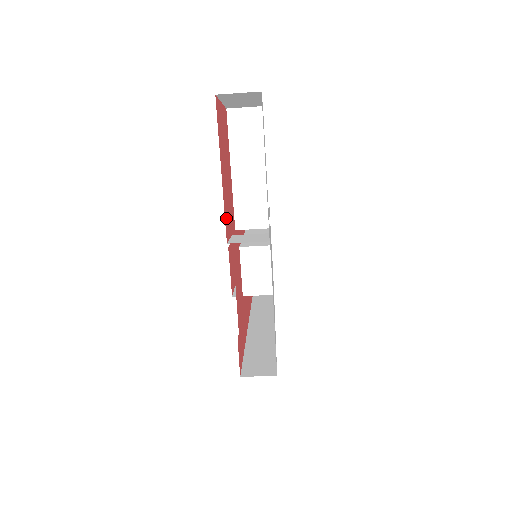
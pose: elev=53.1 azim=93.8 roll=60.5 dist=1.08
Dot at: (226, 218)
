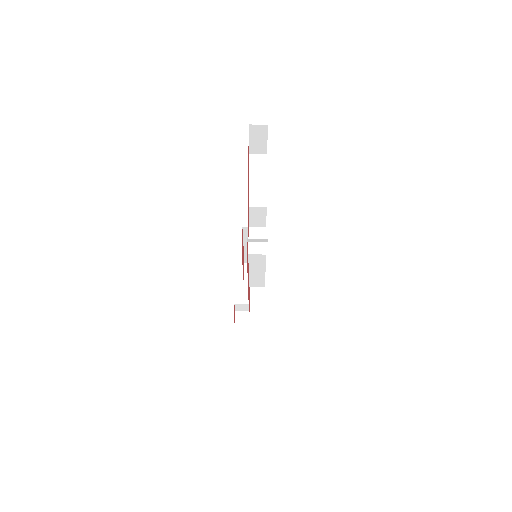
Dot at: occluded
